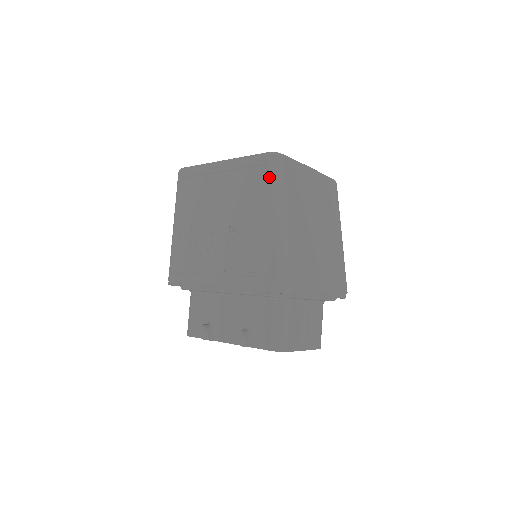
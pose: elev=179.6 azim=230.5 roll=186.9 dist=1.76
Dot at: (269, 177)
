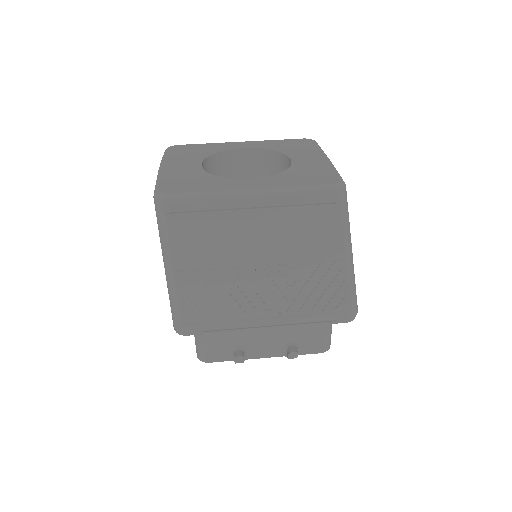
Dot at: (339, 218)
